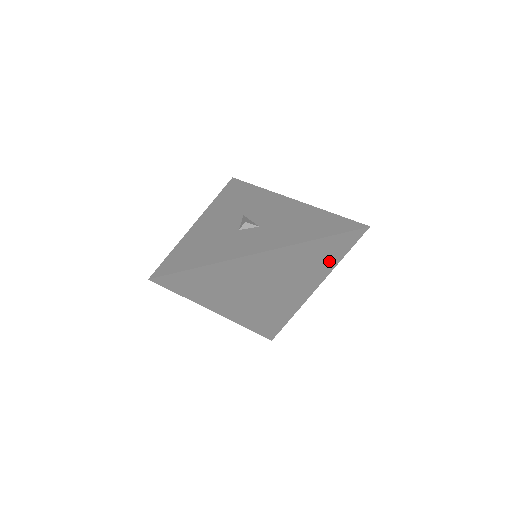
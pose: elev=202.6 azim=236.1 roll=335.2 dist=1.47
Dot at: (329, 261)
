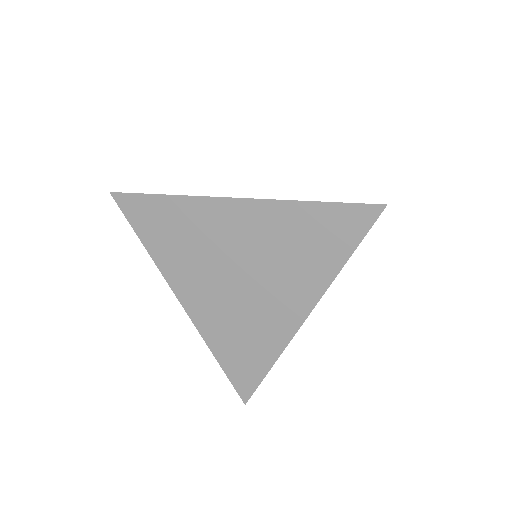
Dot at: (327, 258)
